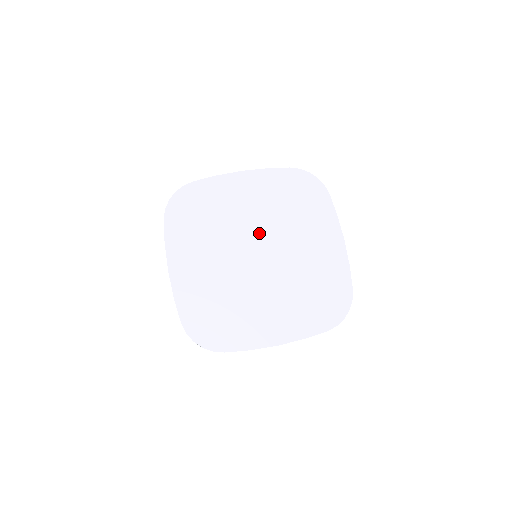
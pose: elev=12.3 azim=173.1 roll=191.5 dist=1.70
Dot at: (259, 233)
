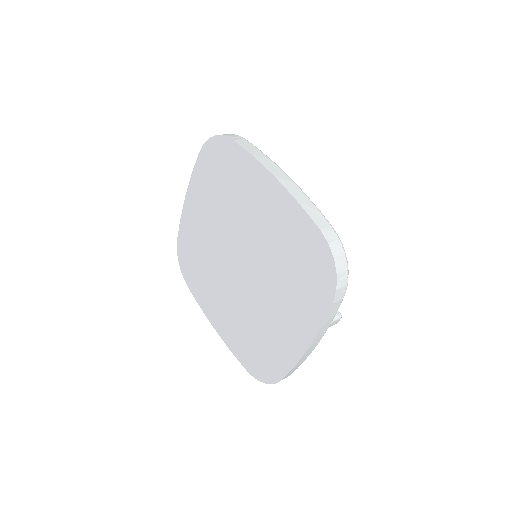
Dot at: (226, 243)
